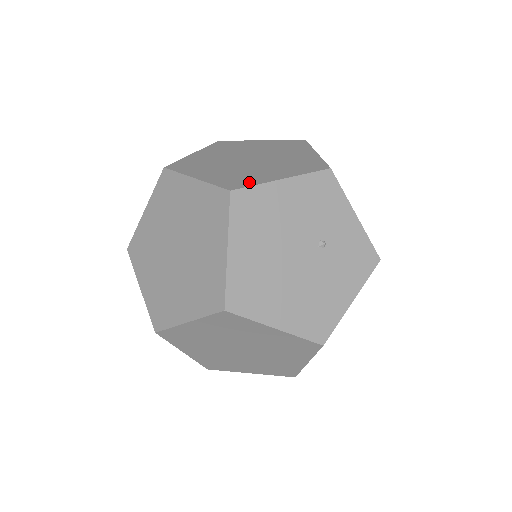
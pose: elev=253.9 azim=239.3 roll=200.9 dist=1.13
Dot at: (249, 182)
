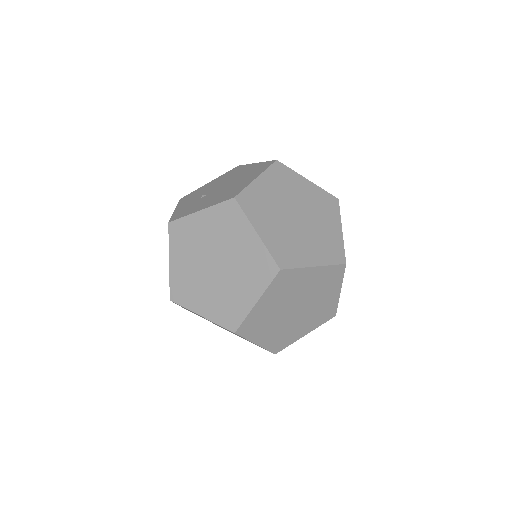
Dot at: (287, 343)
